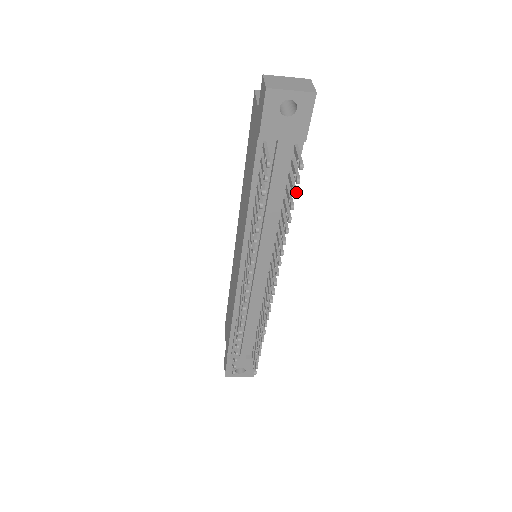
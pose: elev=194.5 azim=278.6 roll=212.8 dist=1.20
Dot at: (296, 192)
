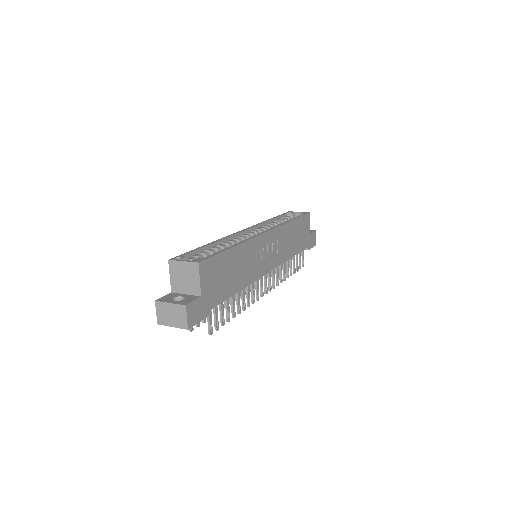
Dot at: (222, 325)
